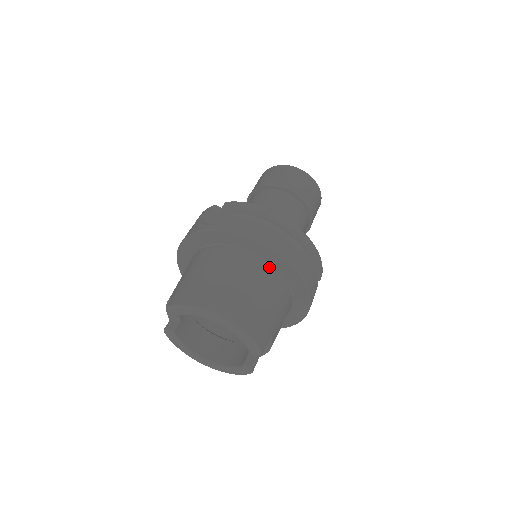
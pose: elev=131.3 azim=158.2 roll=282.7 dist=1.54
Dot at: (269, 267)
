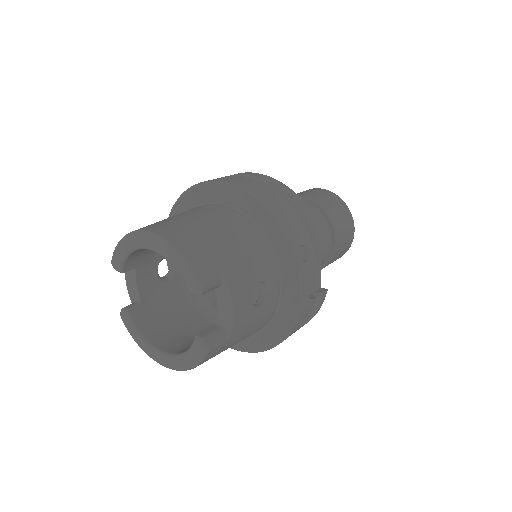
Dot at: (236, 213)
